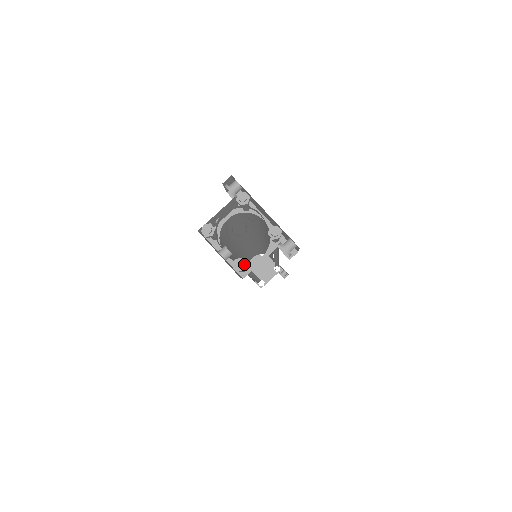
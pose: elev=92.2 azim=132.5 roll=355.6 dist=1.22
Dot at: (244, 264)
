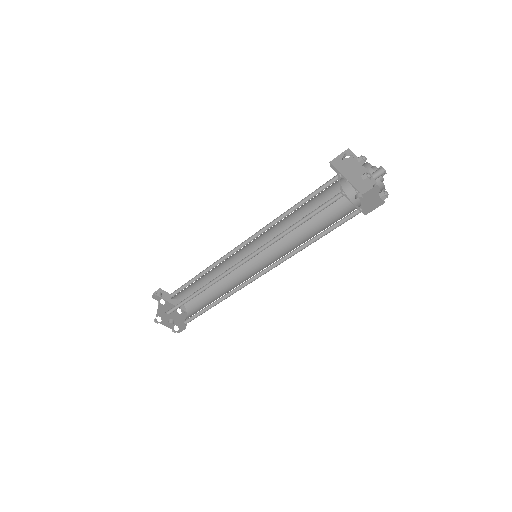
Dot at: (386, 193)
